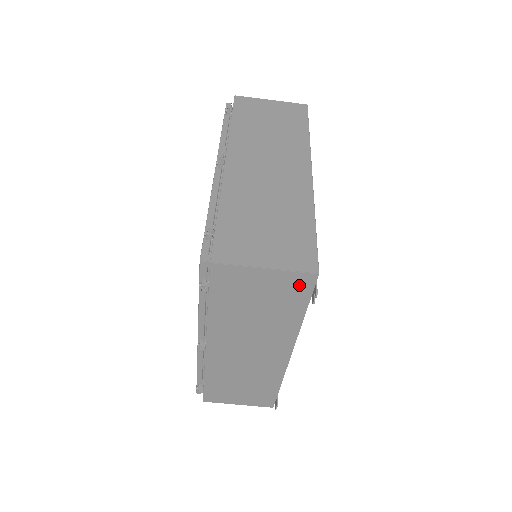
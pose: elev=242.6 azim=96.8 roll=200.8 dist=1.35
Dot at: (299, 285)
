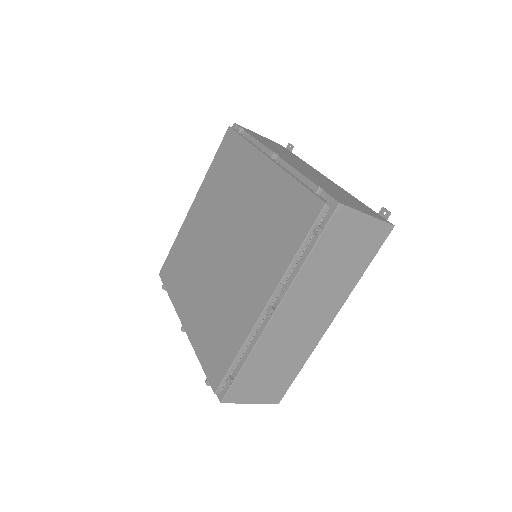
Dot at: occluded
